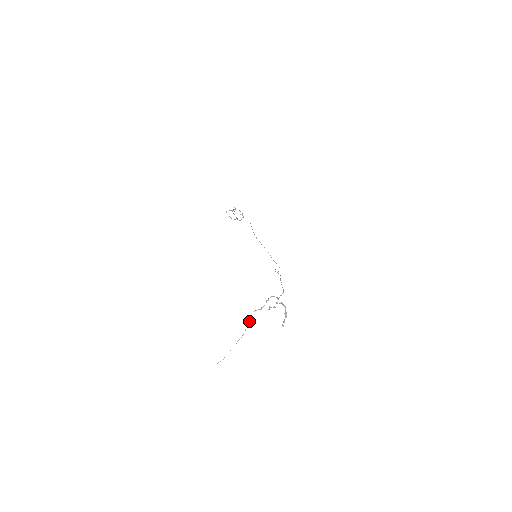
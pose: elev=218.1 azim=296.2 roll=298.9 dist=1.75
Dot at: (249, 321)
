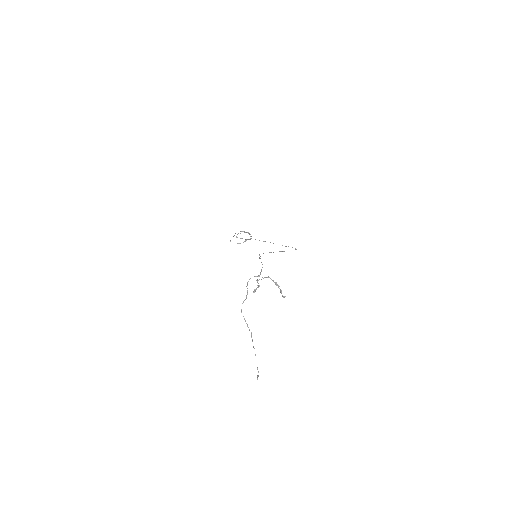
Dot at: (244, 318)
